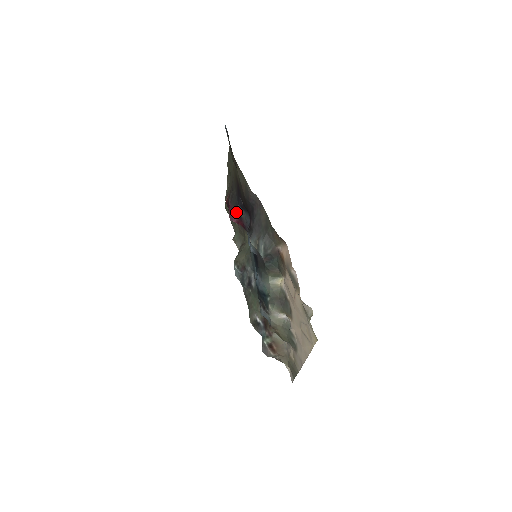
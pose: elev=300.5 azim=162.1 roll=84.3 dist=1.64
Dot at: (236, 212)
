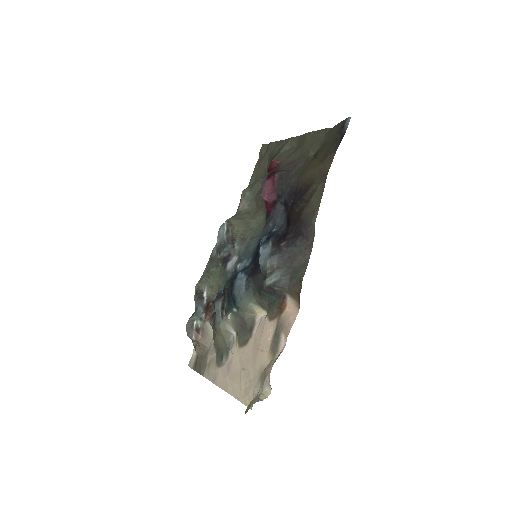
Dot at: (275, 196)
